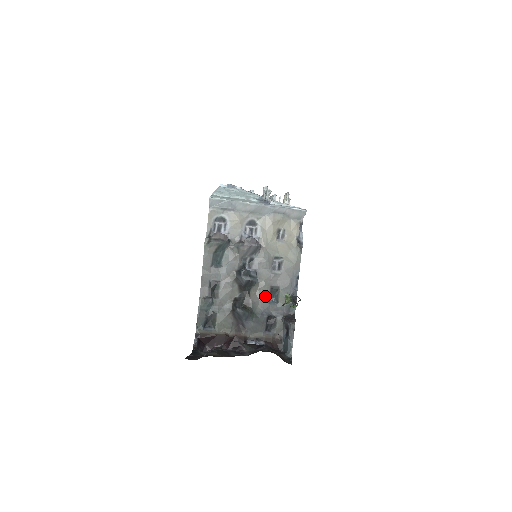
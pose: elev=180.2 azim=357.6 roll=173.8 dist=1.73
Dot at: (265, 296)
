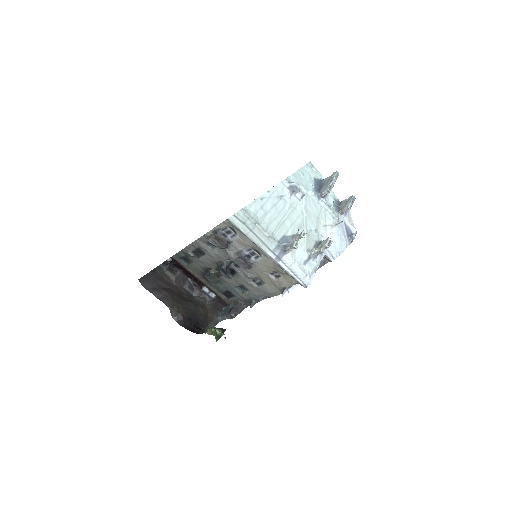
Dot at: (234, 284)
